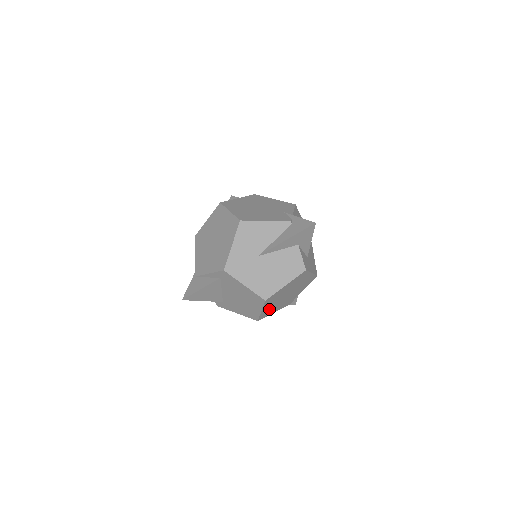
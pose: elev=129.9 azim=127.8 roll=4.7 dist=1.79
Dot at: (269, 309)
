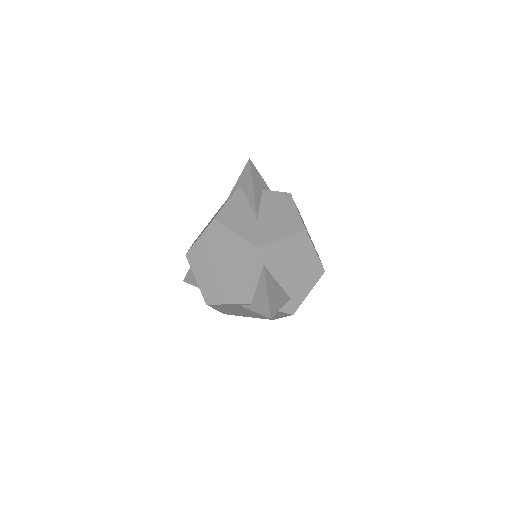
Dot at: occluded
